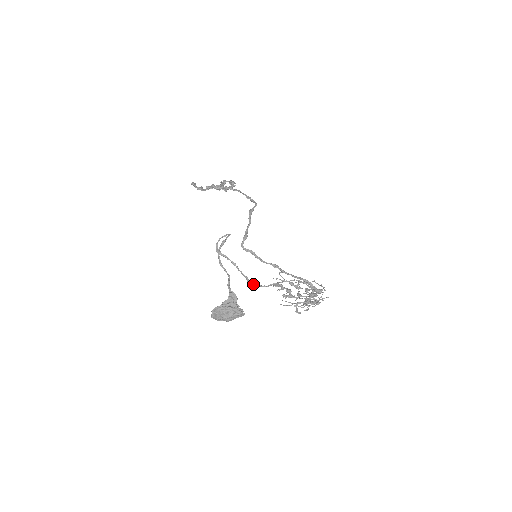
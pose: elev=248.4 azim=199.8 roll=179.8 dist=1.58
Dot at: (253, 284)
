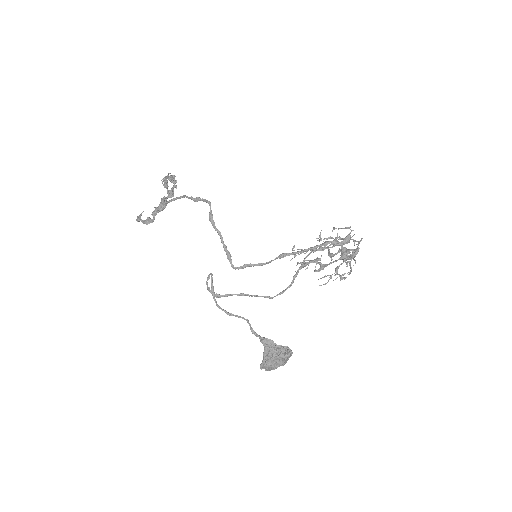
Dot at: (277, 295)
